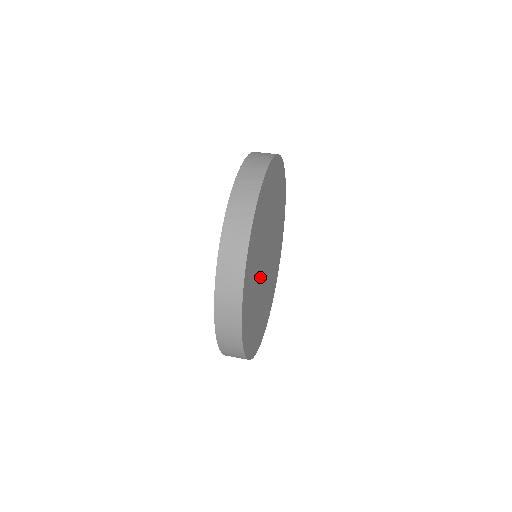
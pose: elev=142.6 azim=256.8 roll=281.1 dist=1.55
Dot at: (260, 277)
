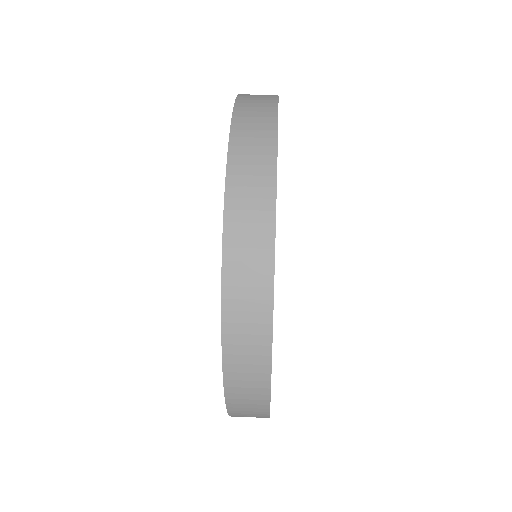
Dot at: occluded
